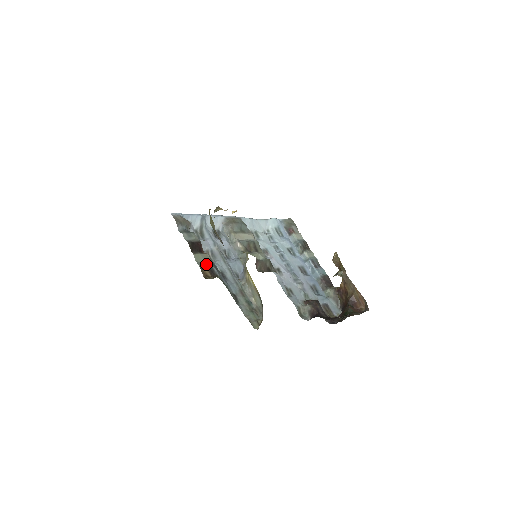
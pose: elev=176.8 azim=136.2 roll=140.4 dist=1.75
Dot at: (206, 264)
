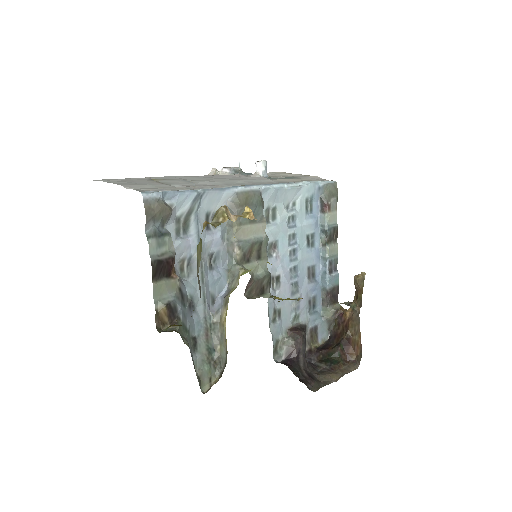
Dot at: (167, 304)
